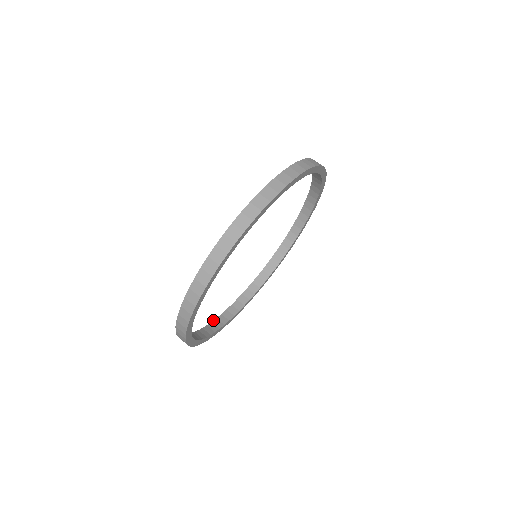
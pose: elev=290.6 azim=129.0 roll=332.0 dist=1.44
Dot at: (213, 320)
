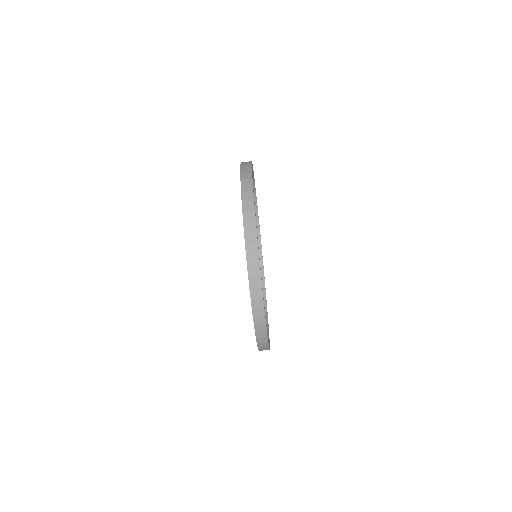
Dot at: occluded
